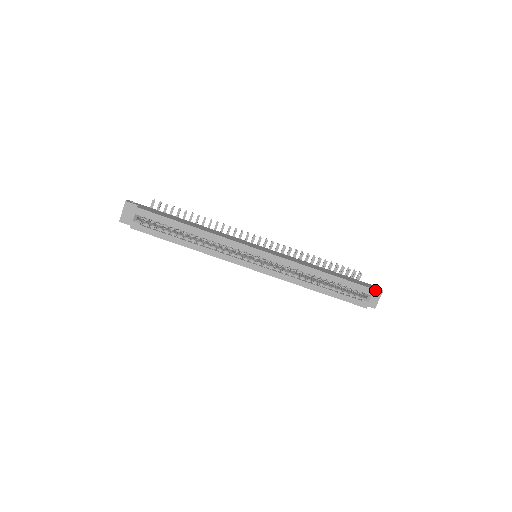
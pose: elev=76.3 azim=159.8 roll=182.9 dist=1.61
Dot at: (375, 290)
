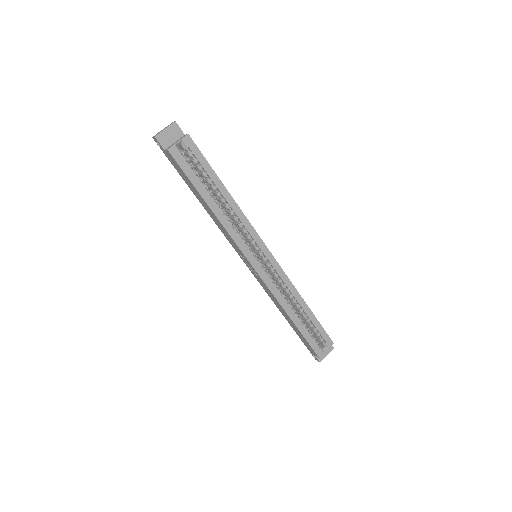
Dot at: occluded
